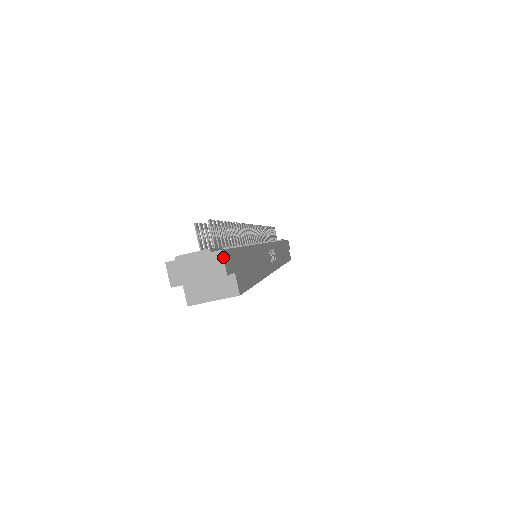
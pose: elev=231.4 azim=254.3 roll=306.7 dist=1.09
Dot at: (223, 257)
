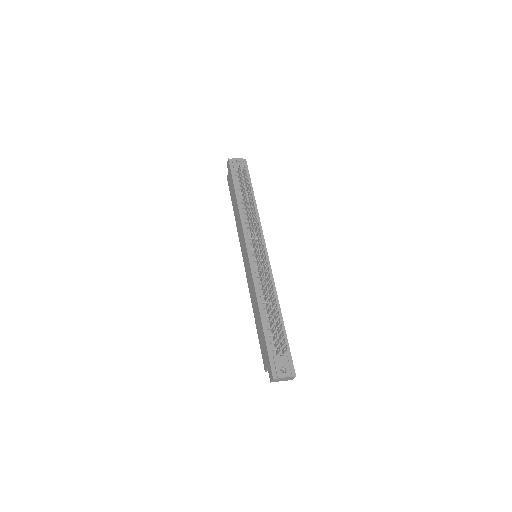
Dot at: occluded
